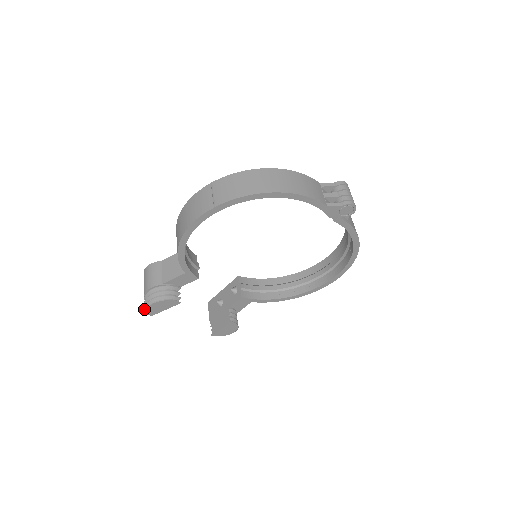
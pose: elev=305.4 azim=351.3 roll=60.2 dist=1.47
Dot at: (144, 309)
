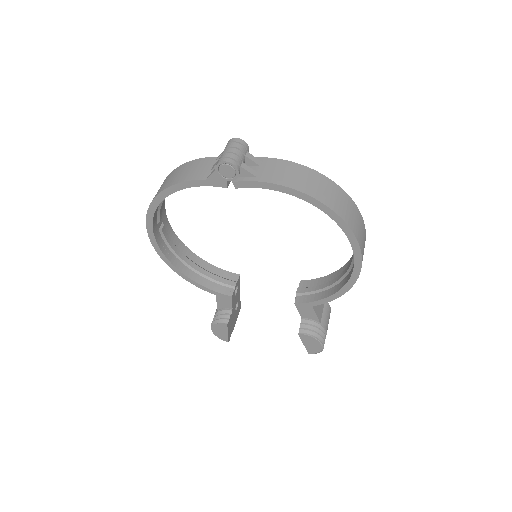
Dot at: occluded
